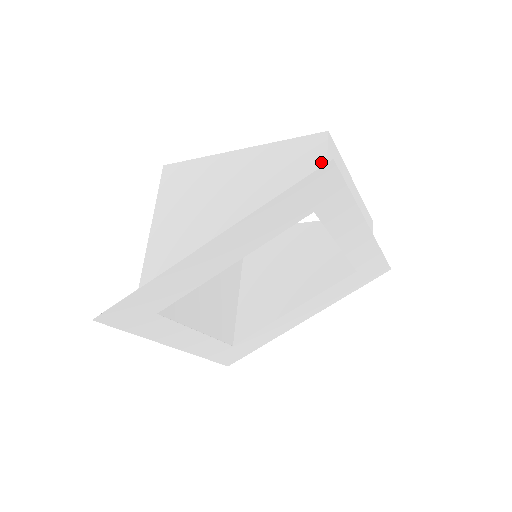
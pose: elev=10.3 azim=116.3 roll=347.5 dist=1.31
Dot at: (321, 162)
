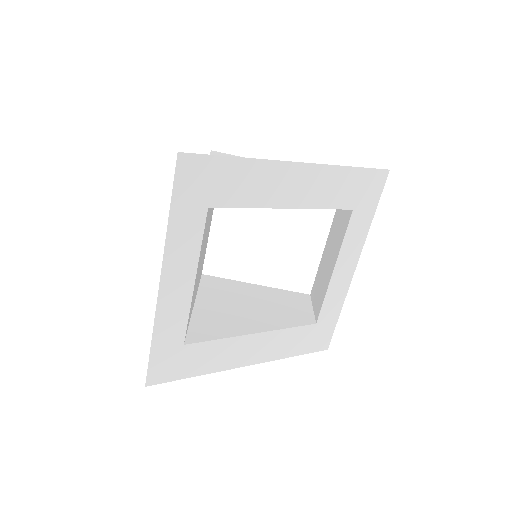
Dot at: occluded
